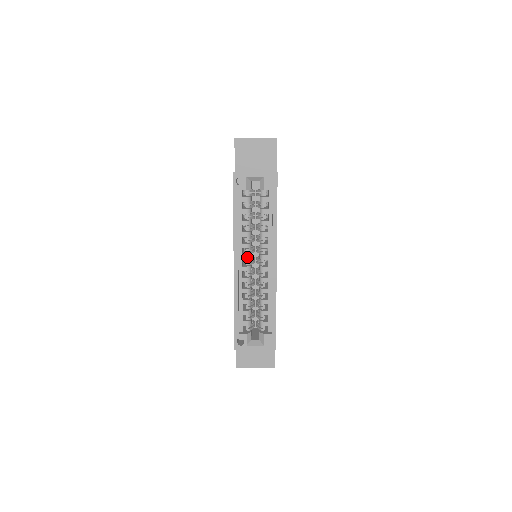
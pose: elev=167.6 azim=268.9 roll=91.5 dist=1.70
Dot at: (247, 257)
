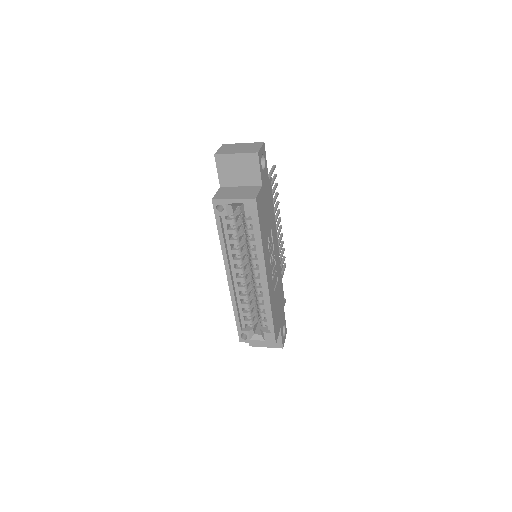
Dot at: (239, 271)
